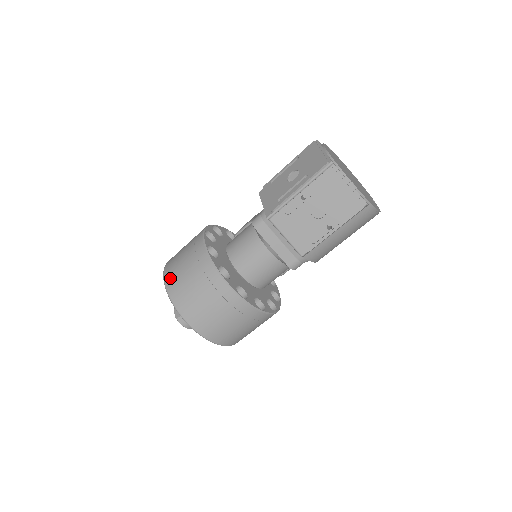
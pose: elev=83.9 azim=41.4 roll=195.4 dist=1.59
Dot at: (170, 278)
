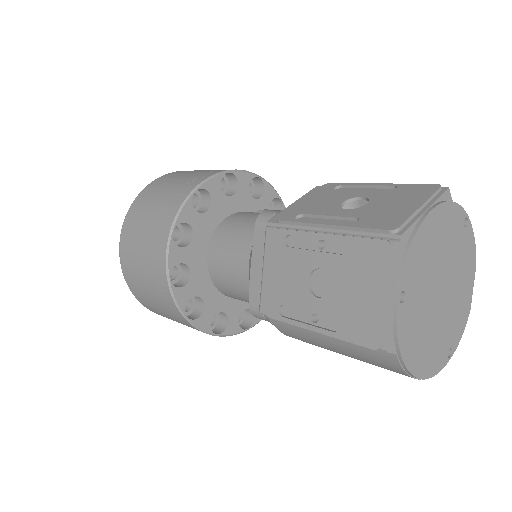
Dot at: (153, 186)
